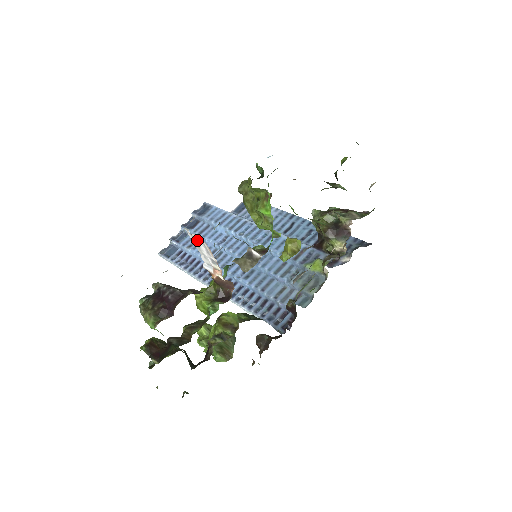
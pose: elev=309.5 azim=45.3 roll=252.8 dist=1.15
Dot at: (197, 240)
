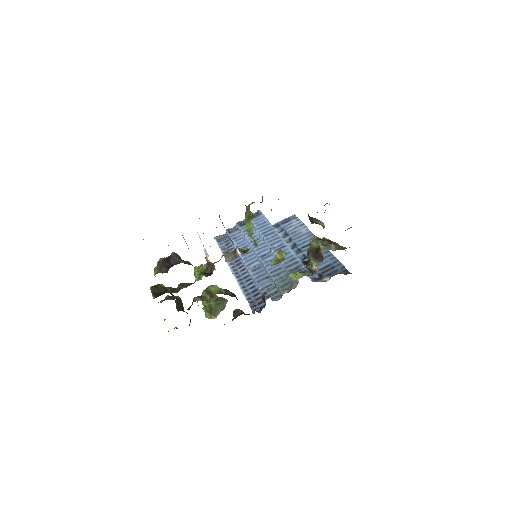
Dot at: (197, 232)
